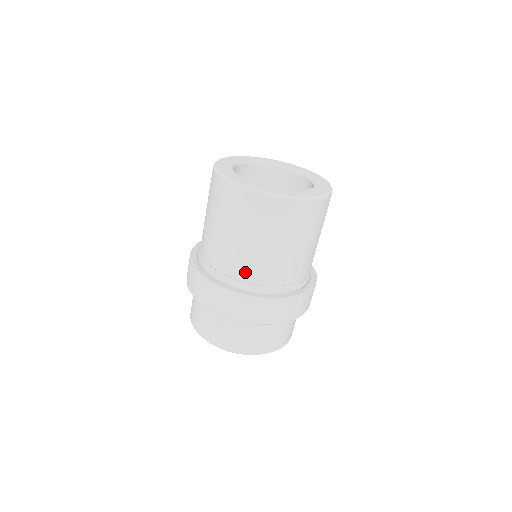
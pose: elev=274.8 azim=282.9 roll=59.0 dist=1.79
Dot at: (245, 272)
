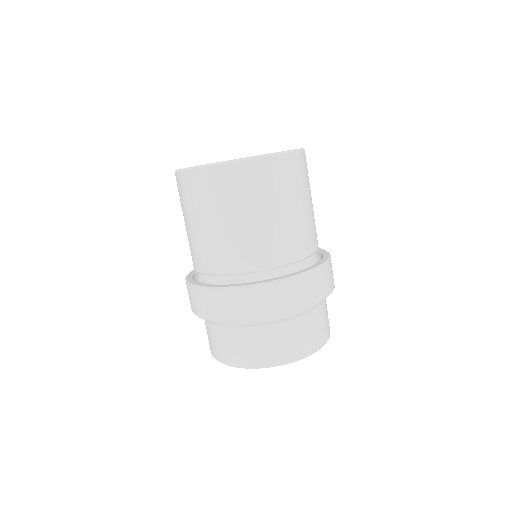
Dot at: (247, 260)
